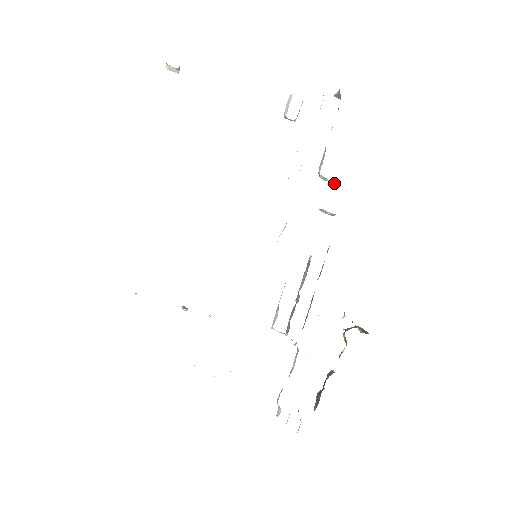
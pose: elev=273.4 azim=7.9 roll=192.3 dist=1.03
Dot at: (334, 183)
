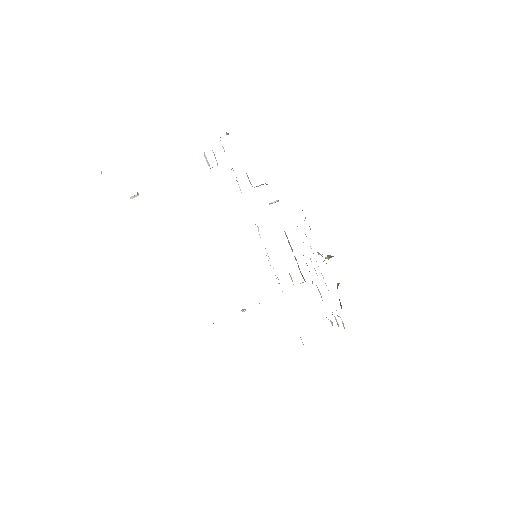
Dot at: occluded
